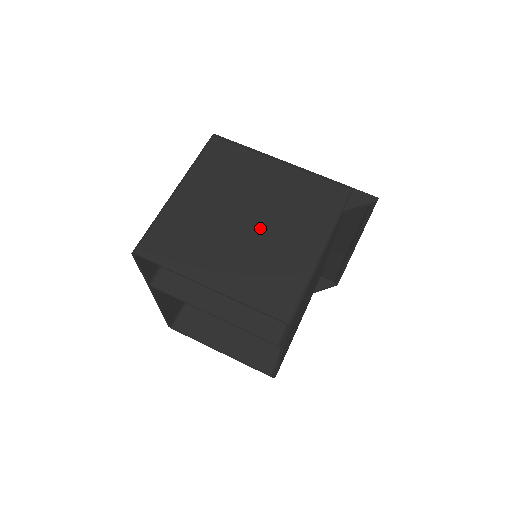
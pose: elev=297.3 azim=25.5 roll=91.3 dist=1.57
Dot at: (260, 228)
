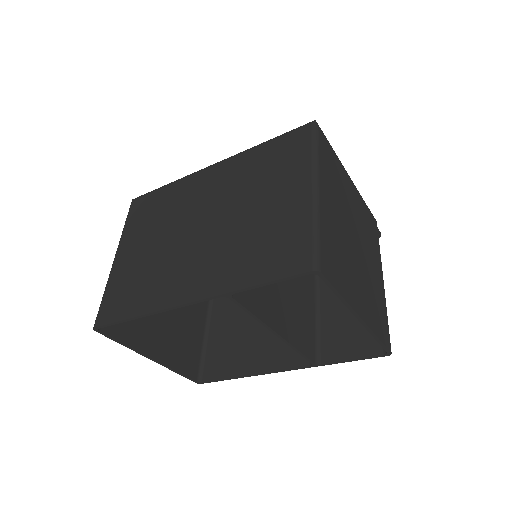
Dot at: (363, 253)
